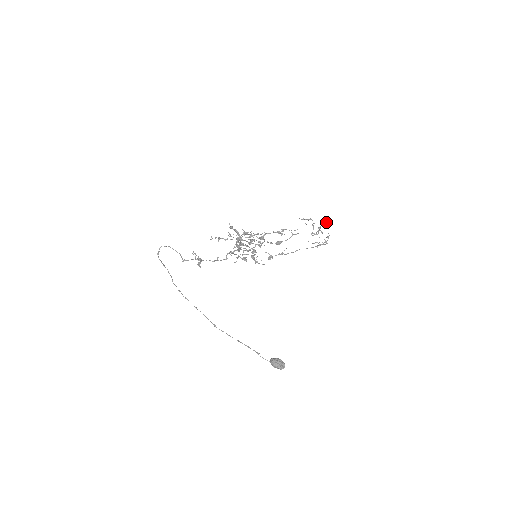
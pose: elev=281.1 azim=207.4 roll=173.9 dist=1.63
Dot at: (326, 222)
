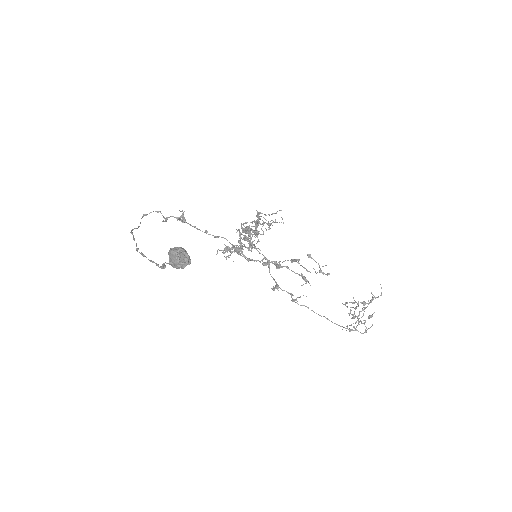
Dot at: occluded
